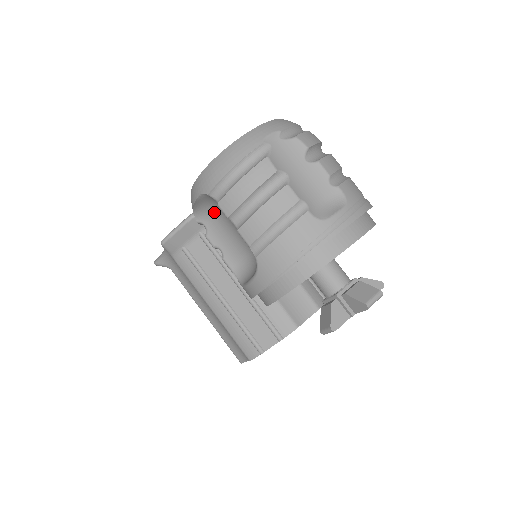
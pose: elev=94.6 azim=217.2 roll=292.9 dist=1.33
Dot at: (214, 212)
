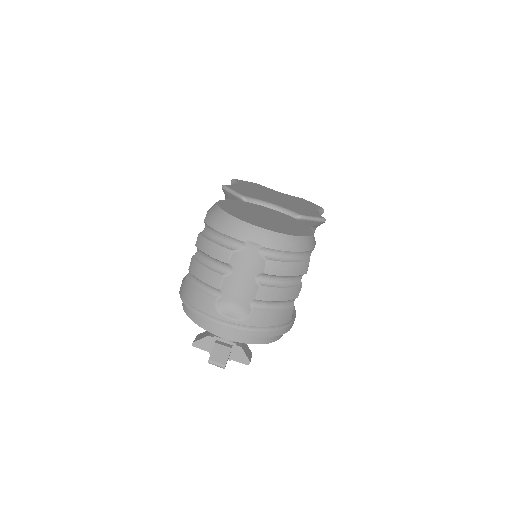
Dot at: occluded
